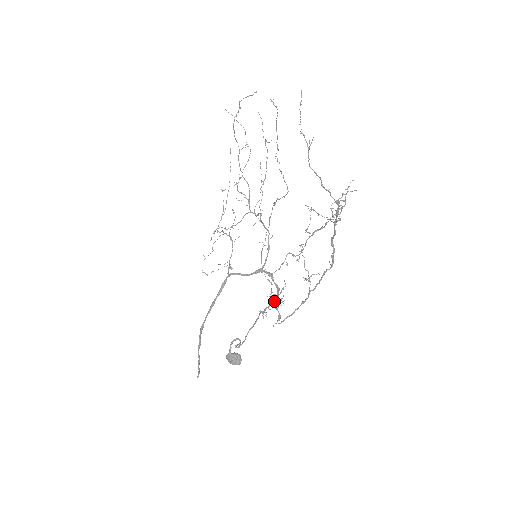
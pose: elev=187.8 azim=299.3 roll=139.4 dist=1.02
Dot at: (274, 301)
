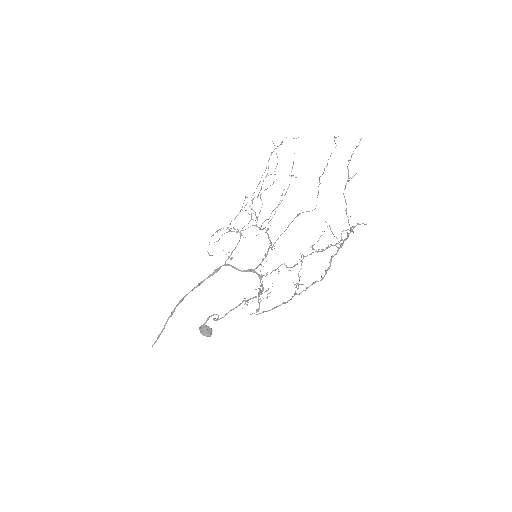
Dot at: (259, 295)
